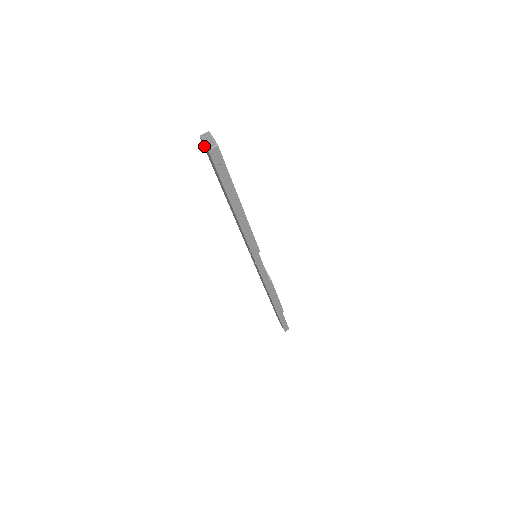
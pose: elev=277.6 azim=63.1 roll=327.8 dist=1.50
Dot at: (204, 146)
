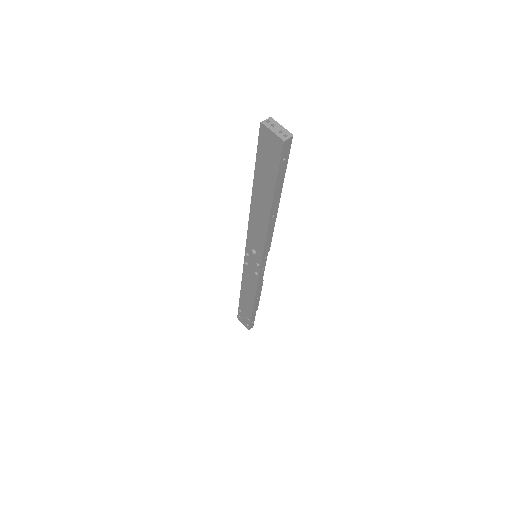
Dot at: (265, 135)
